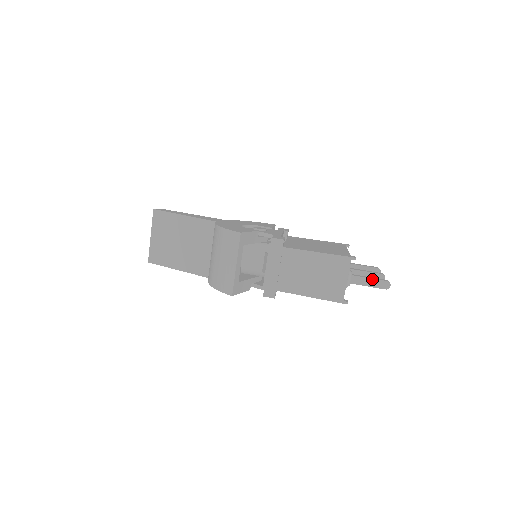
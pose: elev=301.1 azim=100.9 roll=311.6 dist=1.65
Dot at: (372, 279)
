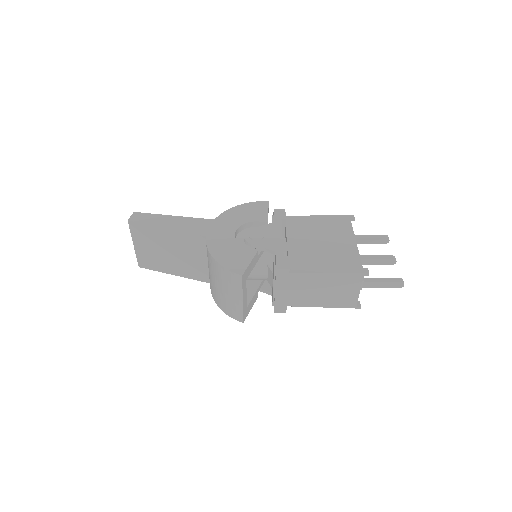
Dot at: (385, 282)
